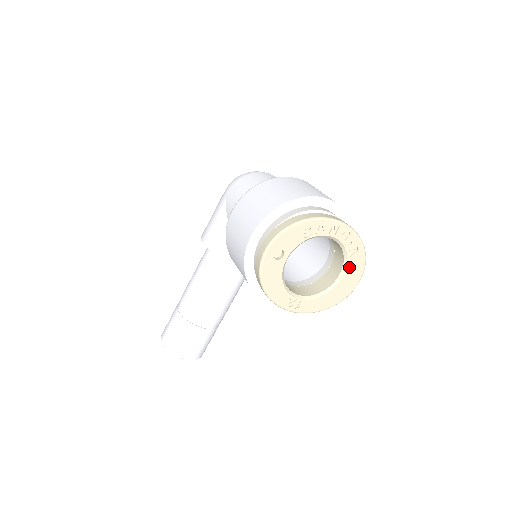
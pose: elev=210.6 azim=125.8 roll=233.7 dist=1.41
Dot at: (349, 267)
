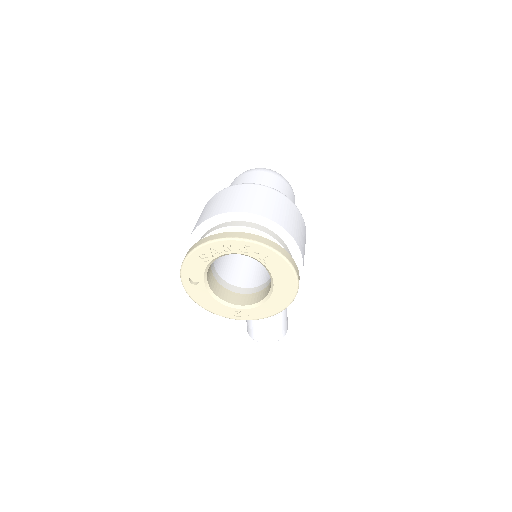
Dot at: (274, 273)
